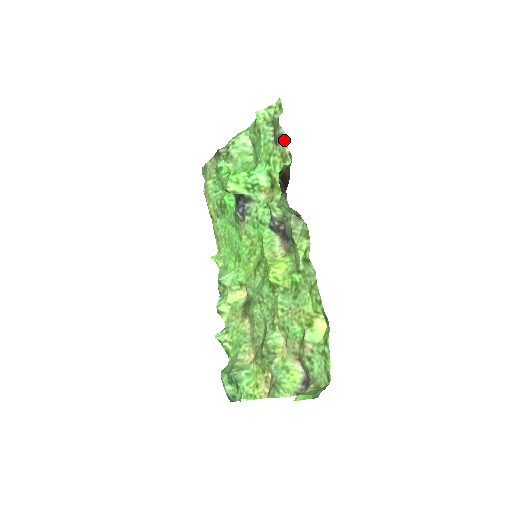
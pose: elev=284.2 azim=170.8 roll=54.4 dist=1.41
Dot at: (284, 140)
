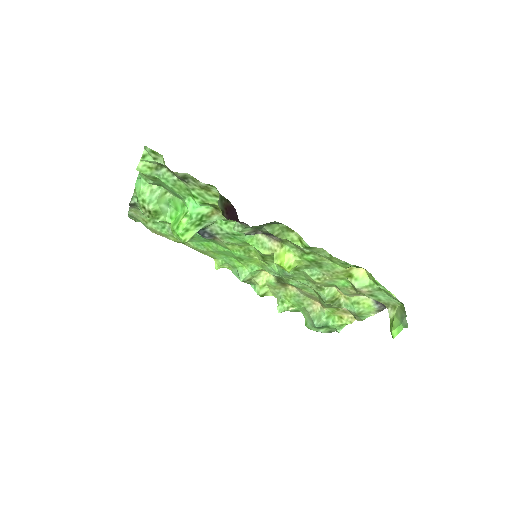
Dot at: (191, 178)
